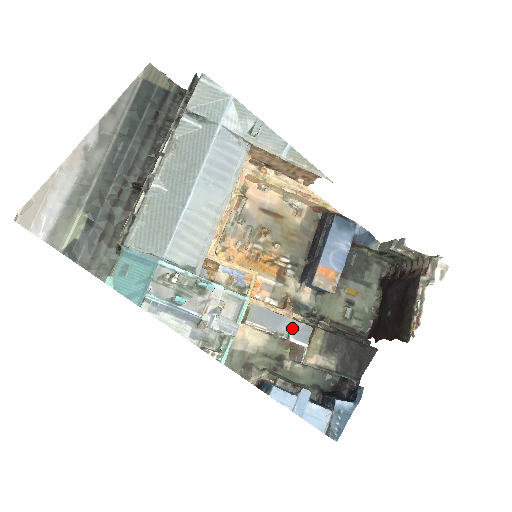
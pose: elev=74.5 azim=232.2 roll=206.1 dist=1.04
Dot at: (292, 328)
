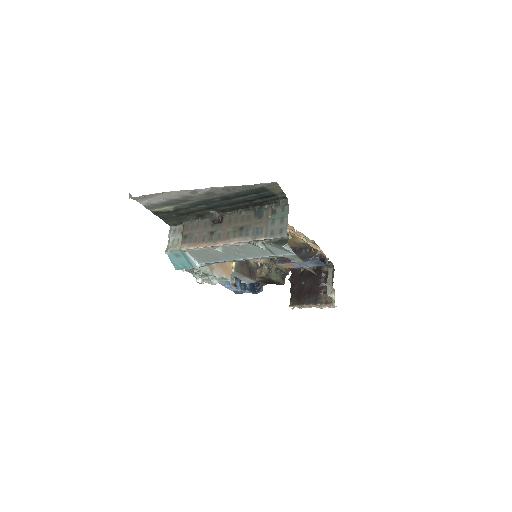
Dot at: (246, 280)
